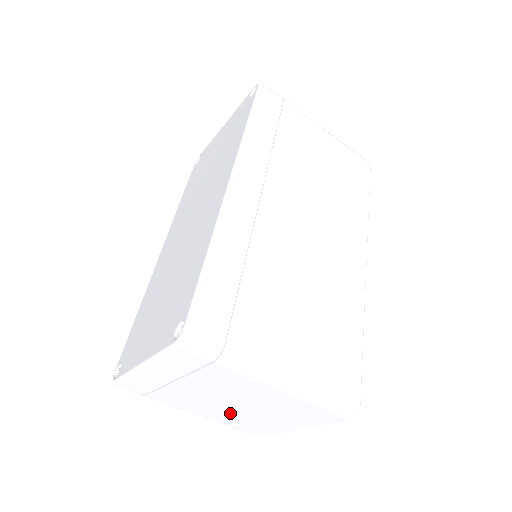
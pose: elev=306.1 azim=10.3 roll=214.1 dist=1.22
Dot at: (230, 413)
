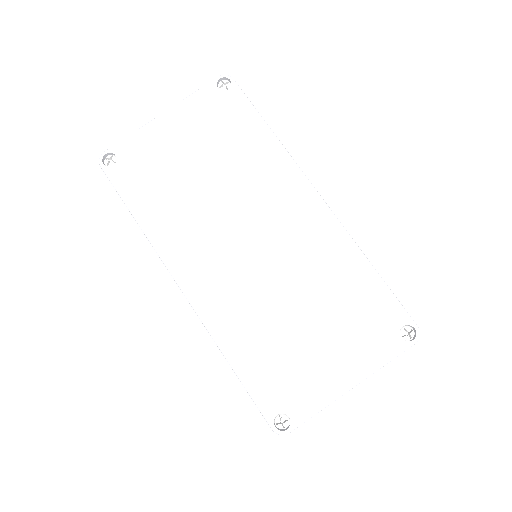
Dot at: occluded
